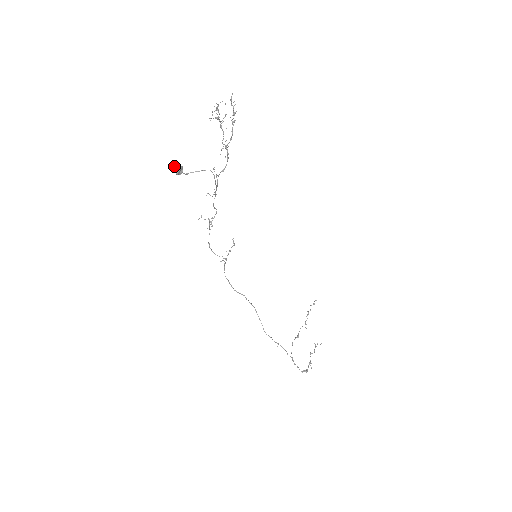
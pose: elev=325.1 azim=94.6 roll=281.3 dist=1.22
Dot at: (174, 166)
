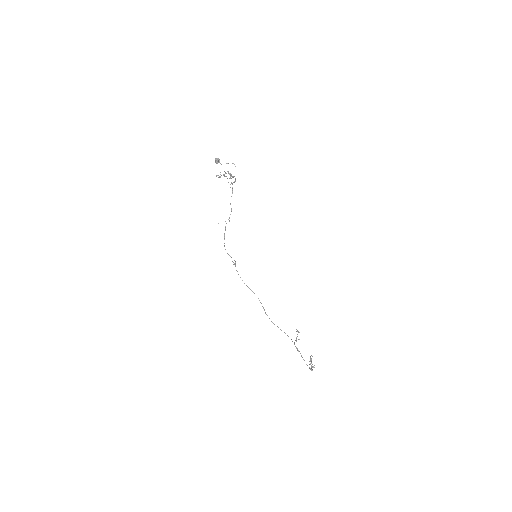
Dot at: (215, 159)
